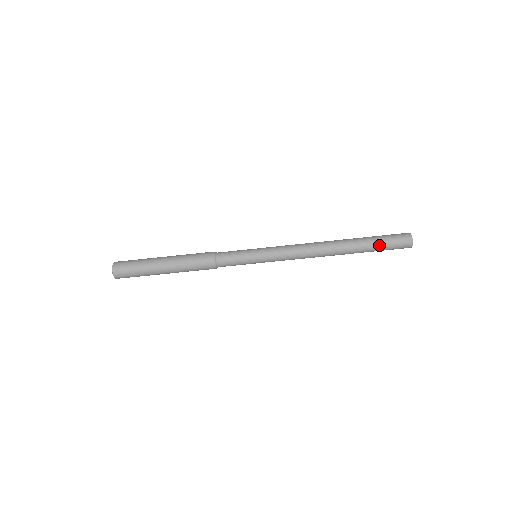
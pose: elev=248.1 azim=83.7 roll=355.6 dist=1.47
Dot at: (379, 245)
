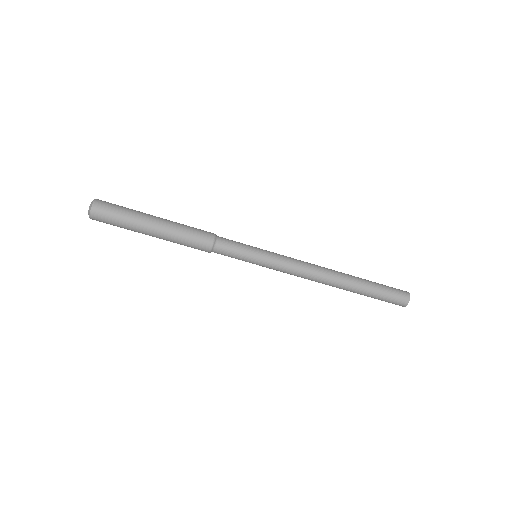
Dot at: (376, 298)
